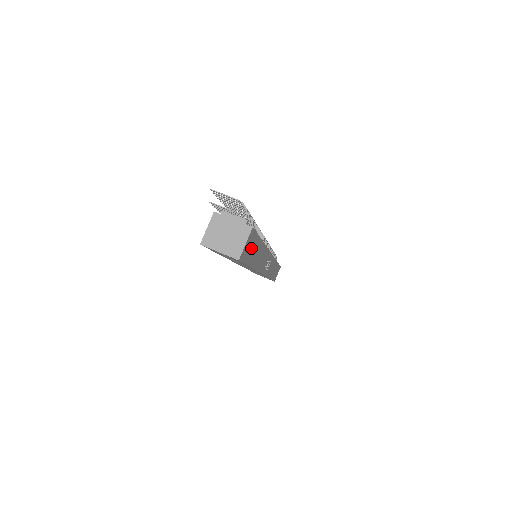
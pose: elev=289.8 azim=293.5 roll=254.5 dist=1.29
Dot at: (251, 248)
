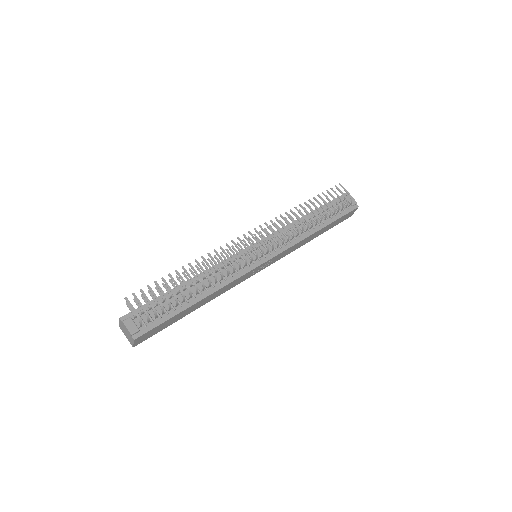
Dot at: (159, 328)
